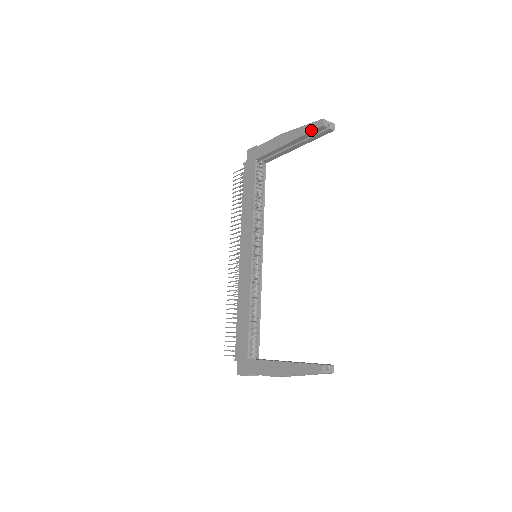
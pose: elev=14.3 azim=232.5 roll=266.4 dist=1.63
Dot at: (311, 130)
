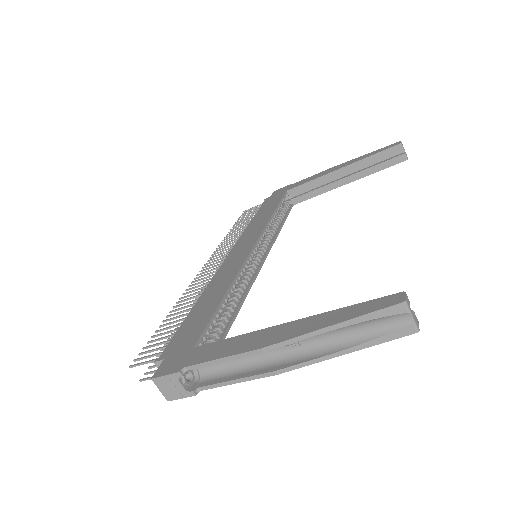
Dot at: (381, 150)
